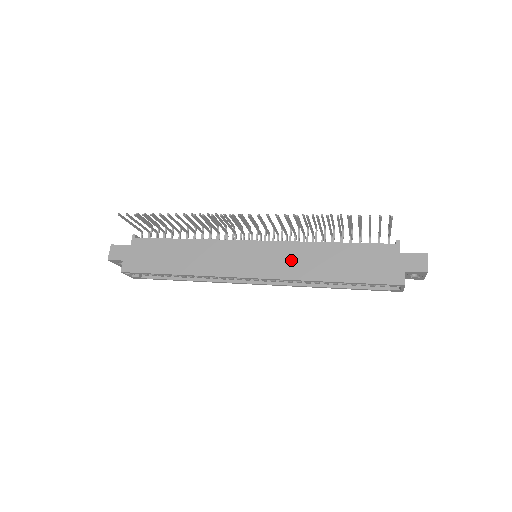
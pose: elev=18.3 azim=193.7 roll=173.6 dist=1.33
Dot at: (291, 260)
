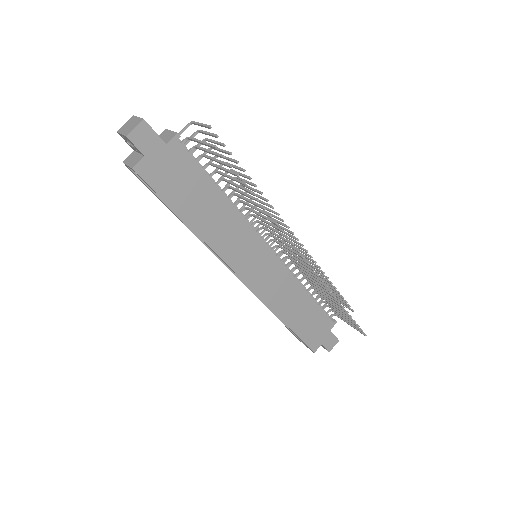
Dot at: (278, 288)
